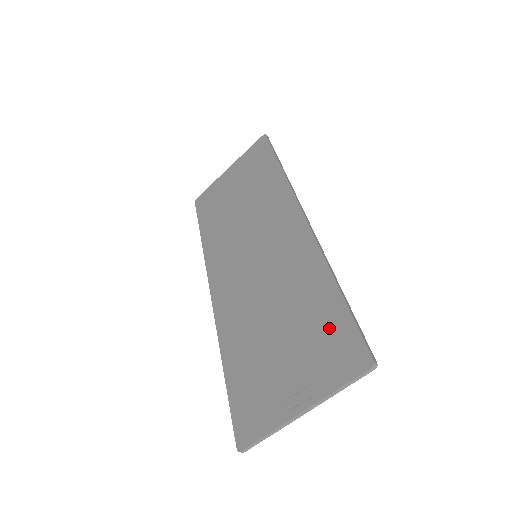
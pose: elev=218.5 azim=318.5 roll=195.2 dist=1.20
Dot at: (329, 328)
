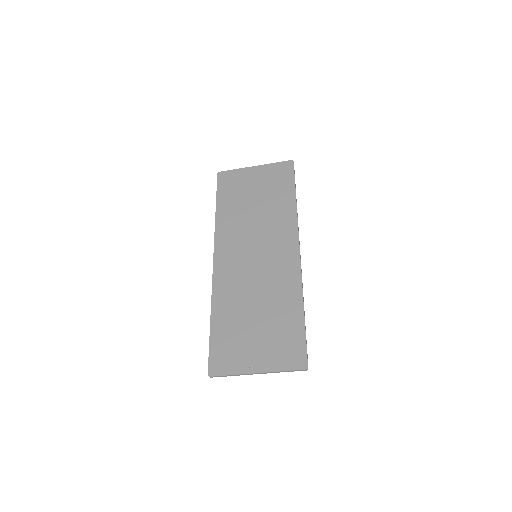
Dot at: (290, 335)
